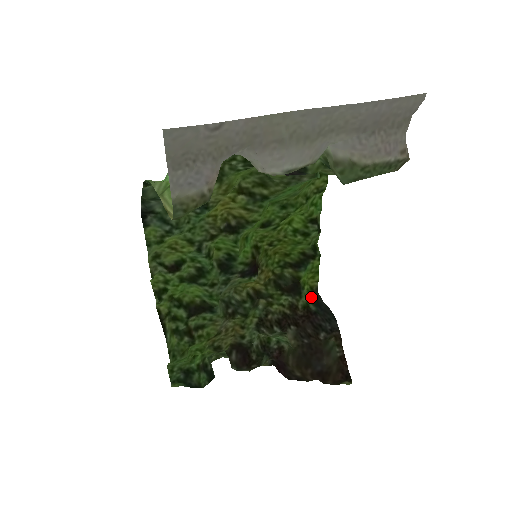
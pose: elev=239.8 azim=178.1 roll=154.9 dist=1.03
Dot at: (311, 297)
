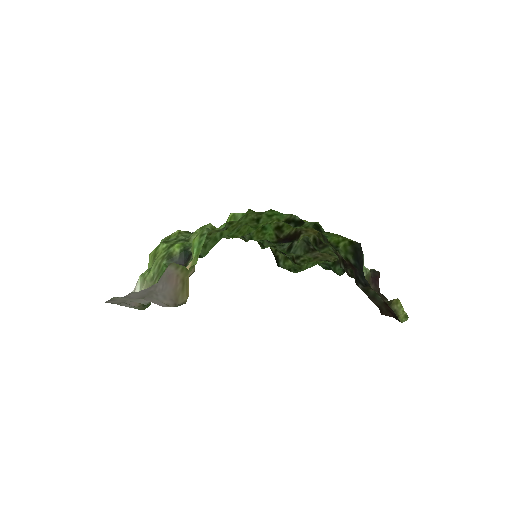
Dot at: (350, 251)
